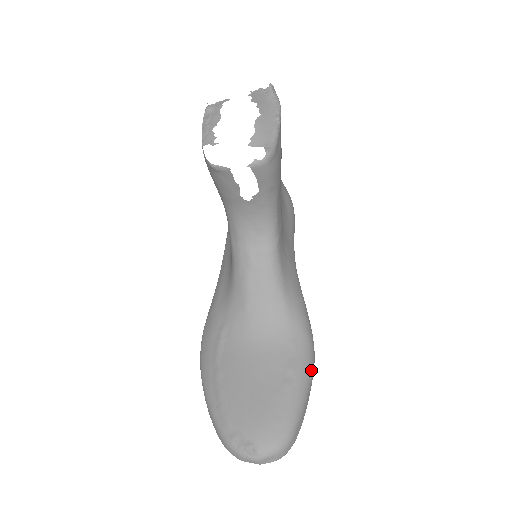
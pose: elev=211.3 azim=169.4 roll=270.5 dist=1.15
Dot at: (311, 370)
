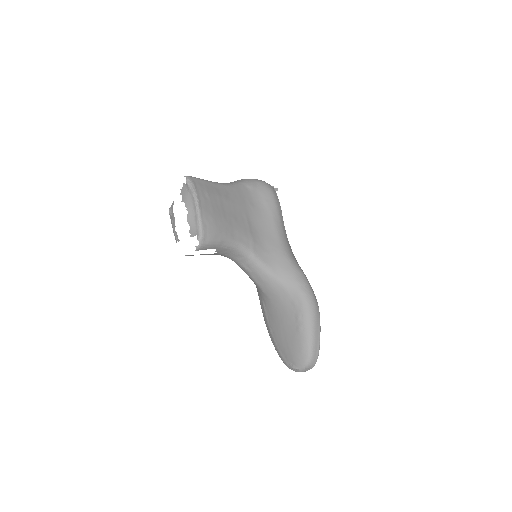
Dot at: (312, 313)
